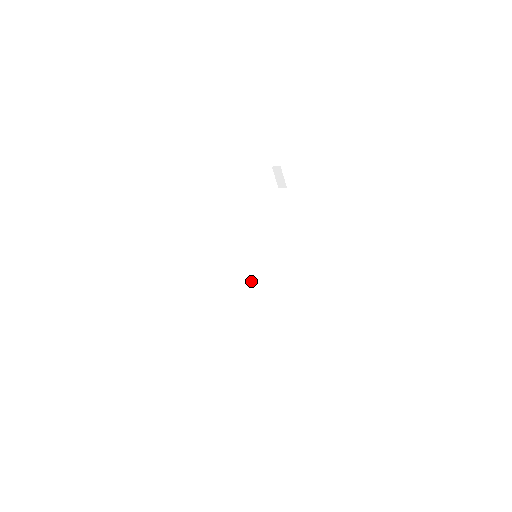
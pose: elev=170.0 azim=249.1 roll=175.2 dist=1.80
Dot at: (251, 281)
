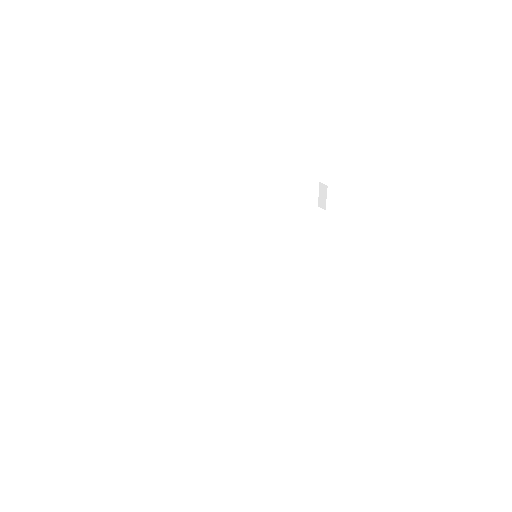
Dot at: (240, 277)
